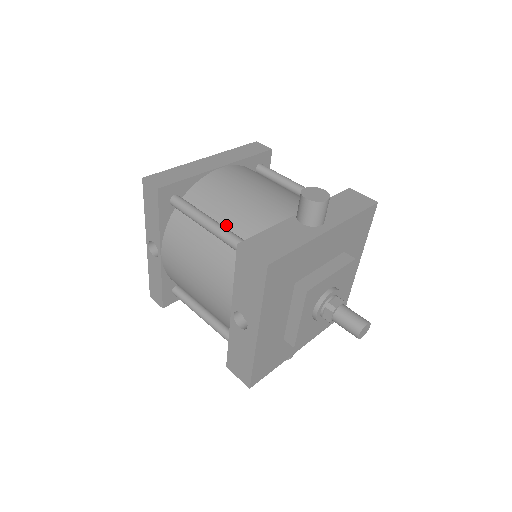
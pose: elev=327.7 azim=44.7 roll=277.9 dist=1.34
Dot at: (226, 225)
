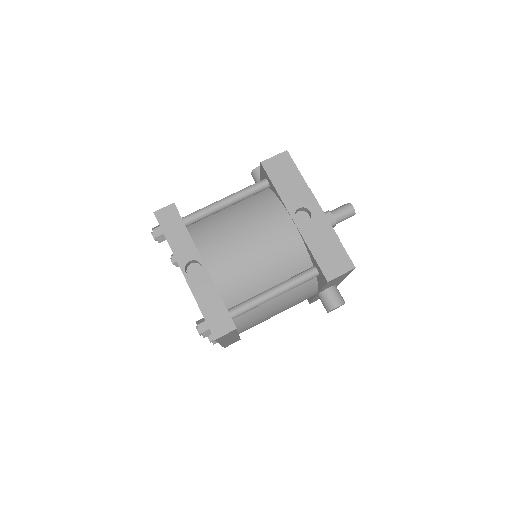
Dot at: occluded
